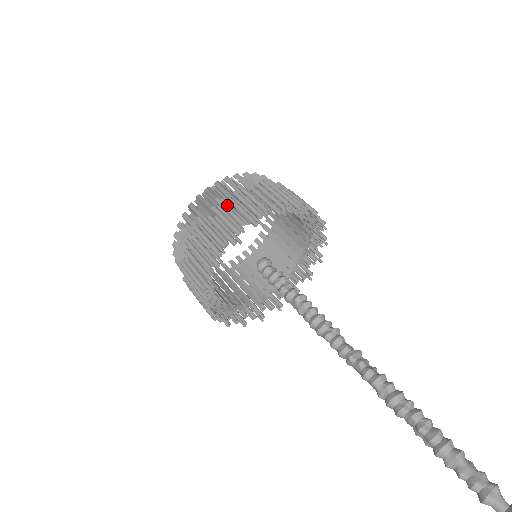
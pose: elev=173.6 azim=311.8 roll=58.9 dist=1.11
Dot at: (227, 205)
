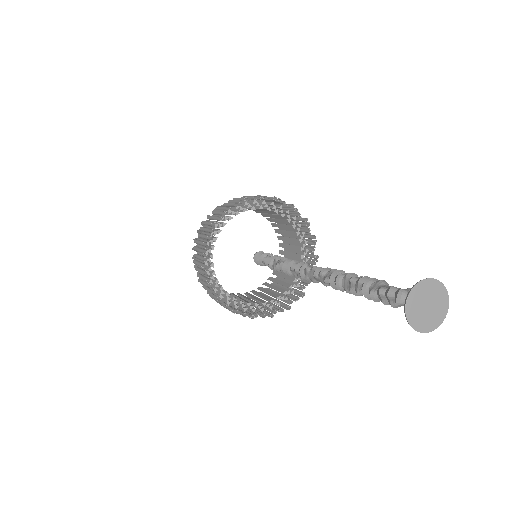
Dot at: occluded
